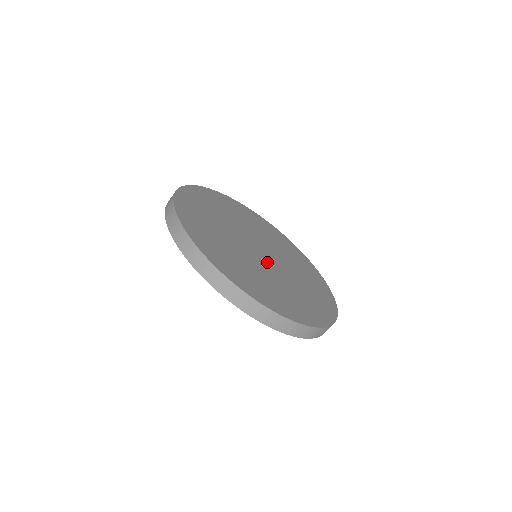
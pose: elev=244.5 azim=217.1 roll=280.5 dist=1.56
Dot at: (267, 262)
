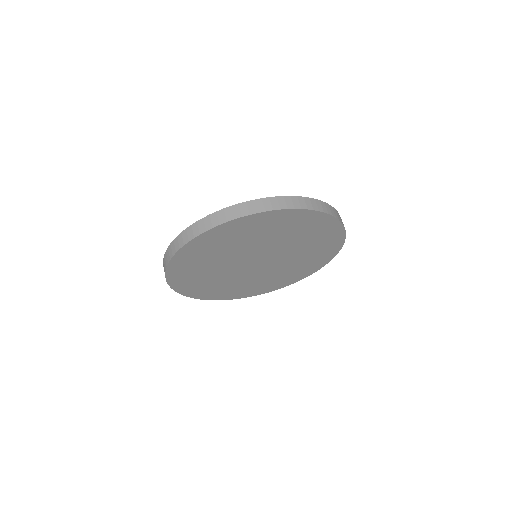
Dot at: occluded
